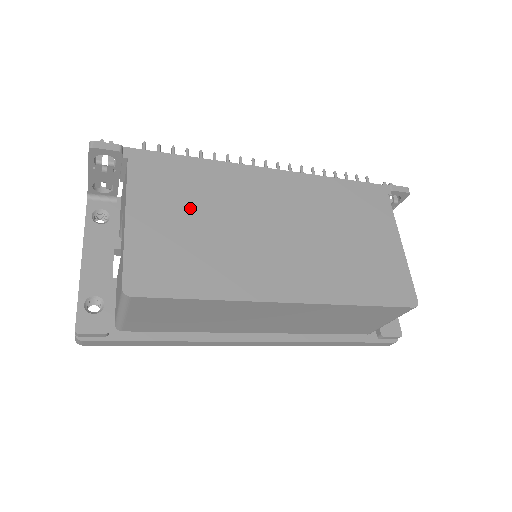
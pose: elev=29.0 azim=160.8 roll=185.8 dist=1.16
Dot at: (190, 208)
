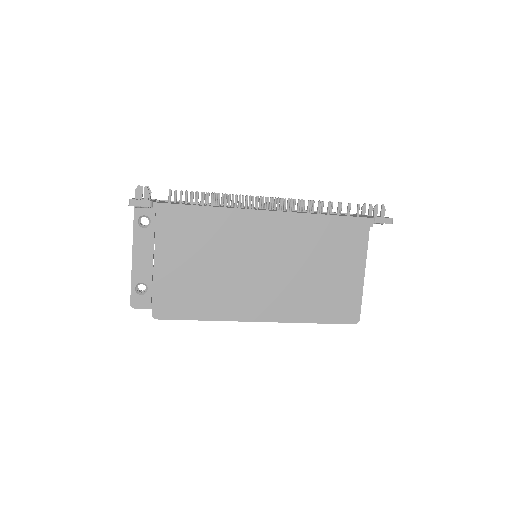
Dot at: (199, 253)
